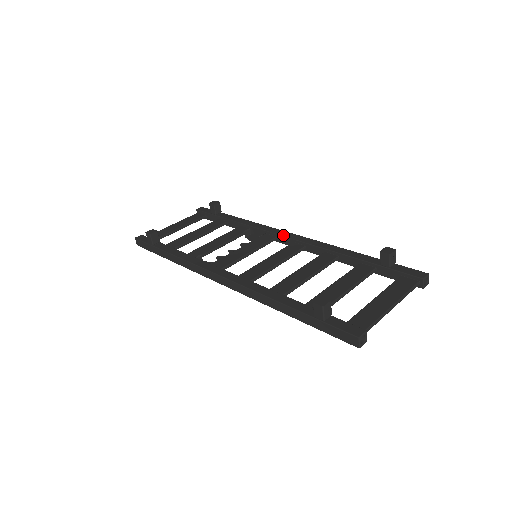
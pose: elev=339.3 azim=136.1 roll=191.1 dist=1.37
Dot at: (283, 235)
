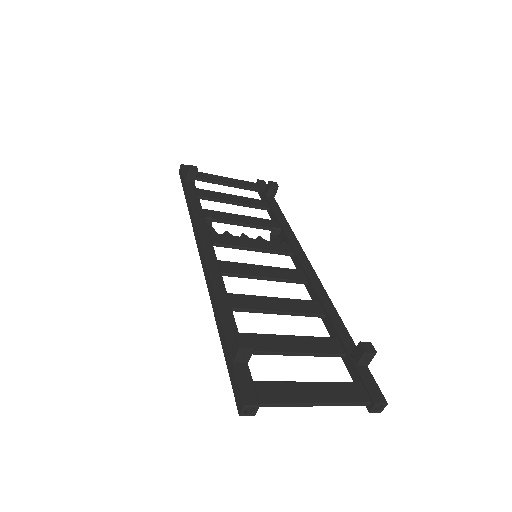
Dot at: (300, 257)
